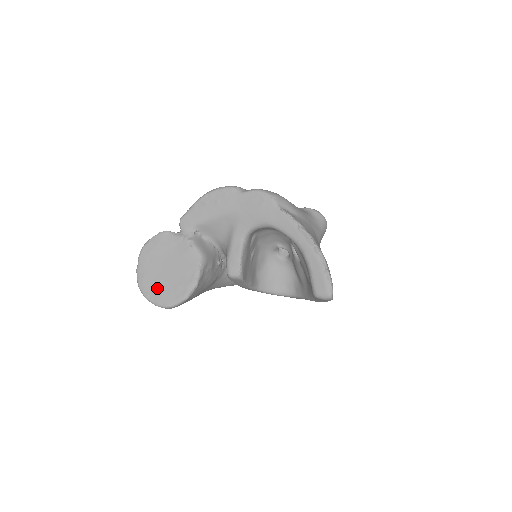
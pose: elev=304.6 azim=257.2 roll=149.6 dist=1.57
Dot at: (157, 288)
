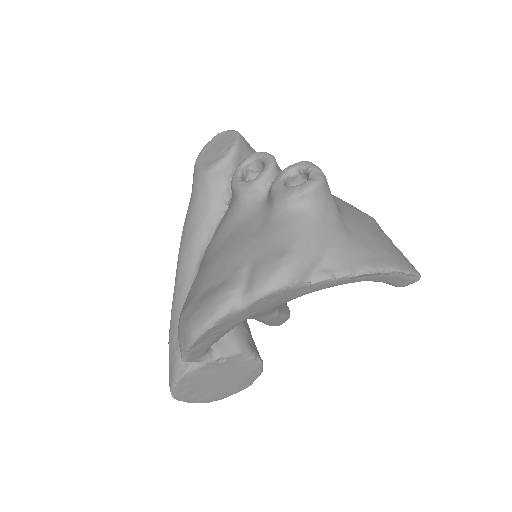
Dot at: (226, 392)
